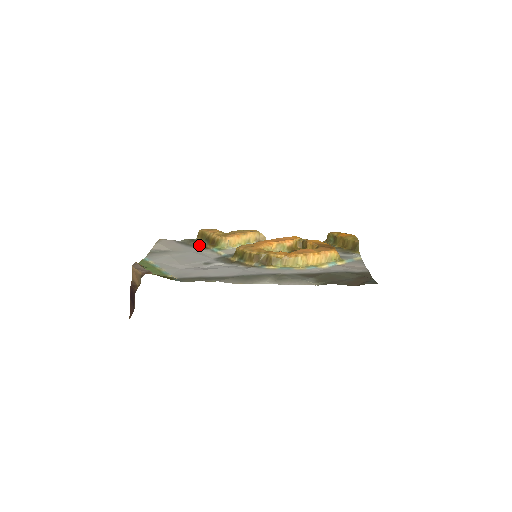
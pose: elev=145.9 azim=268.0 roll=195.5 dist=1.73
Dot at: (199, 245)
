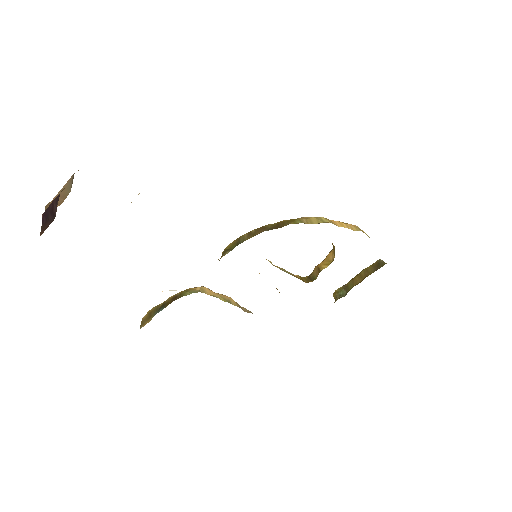
Dot at: occluded
